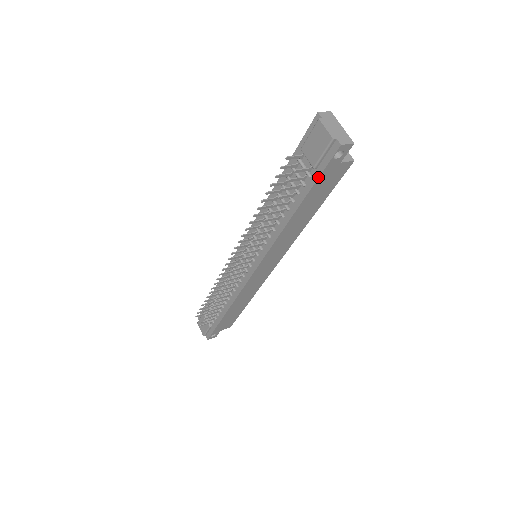
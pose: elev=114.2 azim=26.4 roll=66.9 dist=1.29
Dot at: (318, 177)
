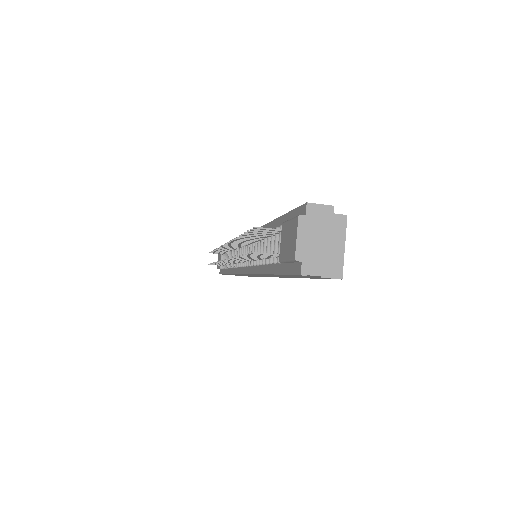
Dot at: (282, 273)
